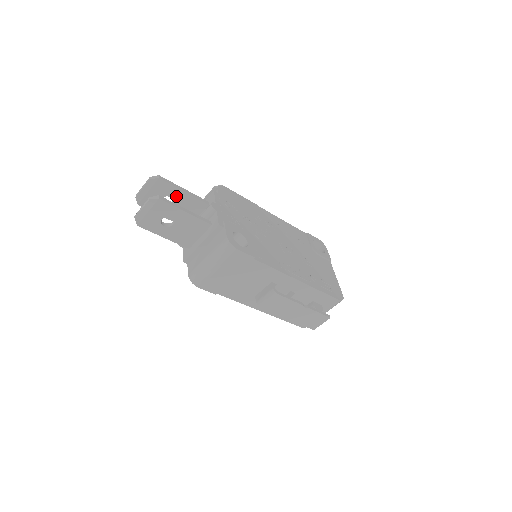
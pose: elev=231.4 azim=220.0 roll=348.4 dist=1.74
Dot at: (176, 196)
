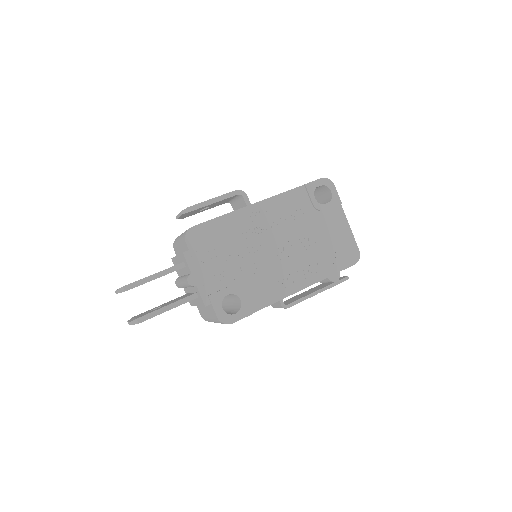
Dot at: occluded
